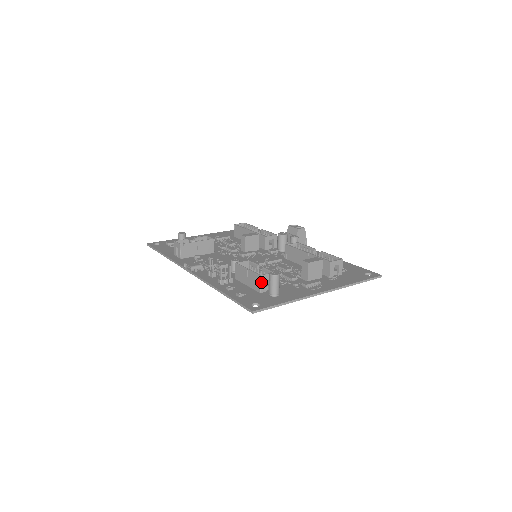
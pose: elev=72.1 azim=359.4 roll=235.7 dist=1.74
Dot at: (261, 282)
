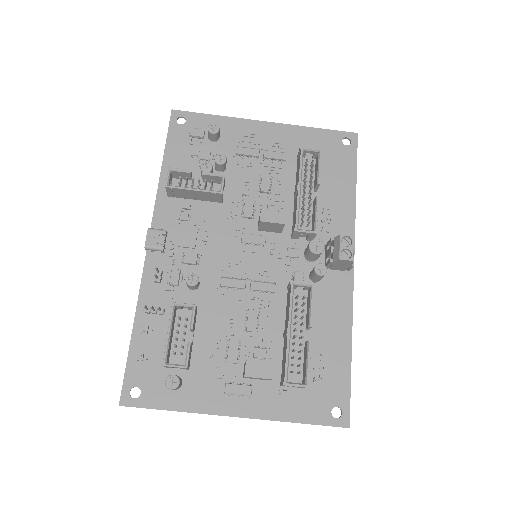
Dot at: (165, 366)
